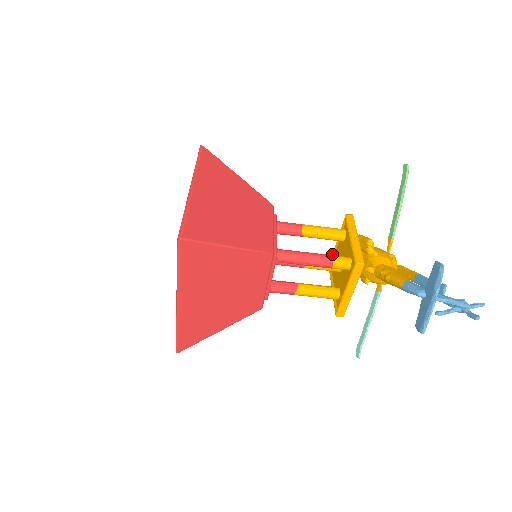
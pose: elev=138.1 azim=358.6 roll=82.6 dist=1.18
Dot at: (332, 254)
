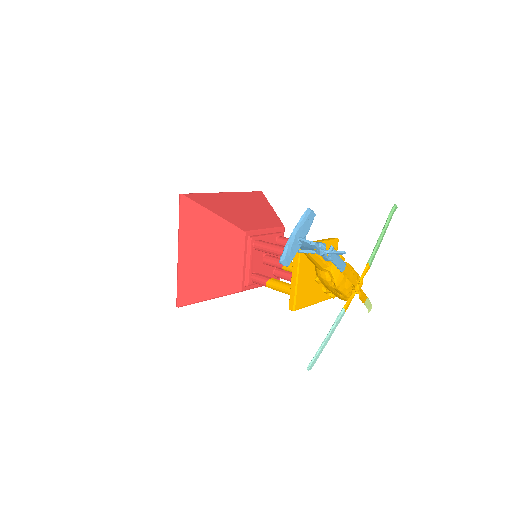
Dot at: occluded
